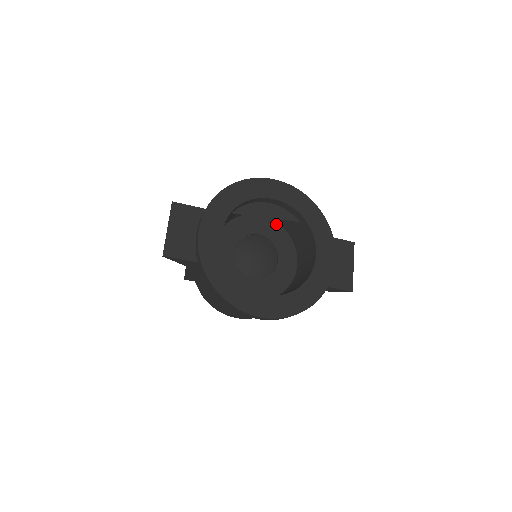
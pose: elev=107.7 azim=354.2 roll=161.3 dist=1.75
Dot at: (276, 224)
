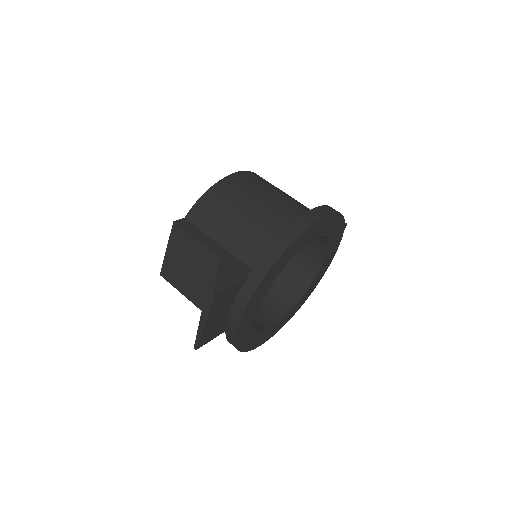
Dot at: occluded
